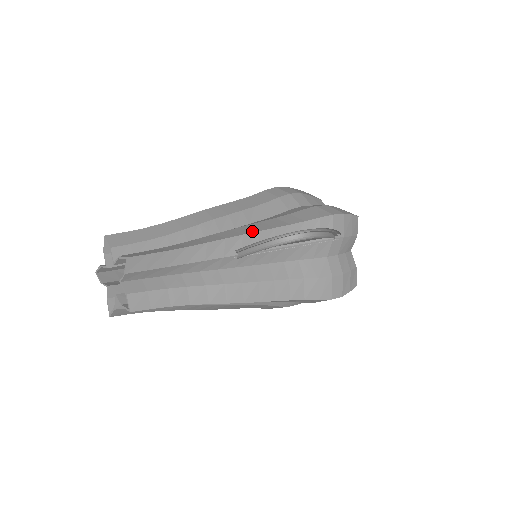
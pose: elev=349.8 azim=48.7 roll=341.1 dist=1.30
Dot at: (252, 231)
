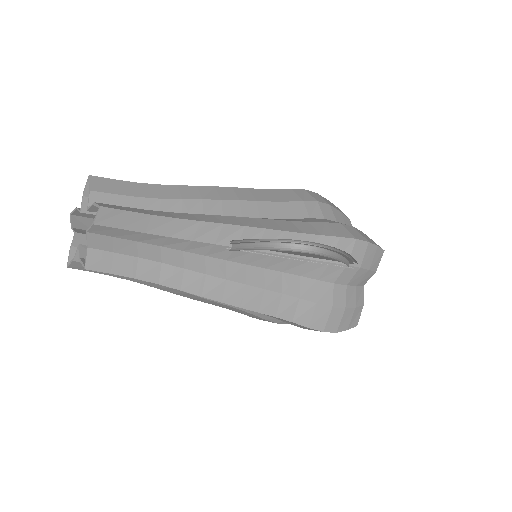
Dot at: (257, 226)
